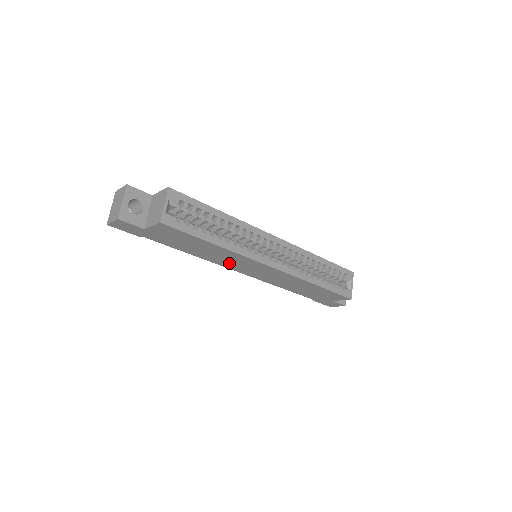
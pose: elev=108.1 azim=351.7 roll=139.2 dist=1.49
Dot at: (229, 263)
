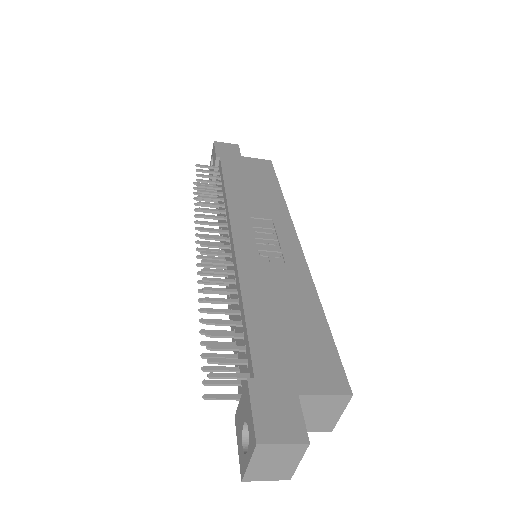
Dot at: occluded
